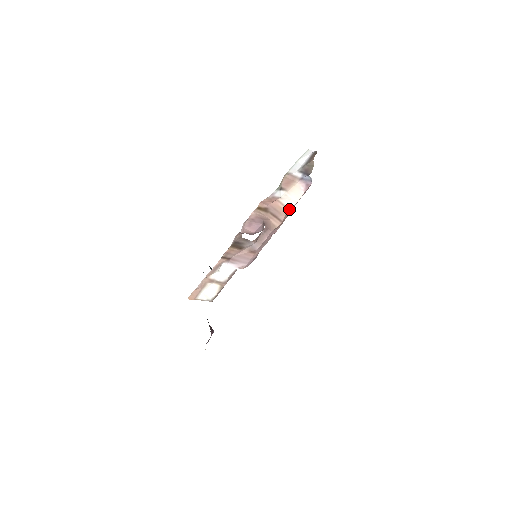
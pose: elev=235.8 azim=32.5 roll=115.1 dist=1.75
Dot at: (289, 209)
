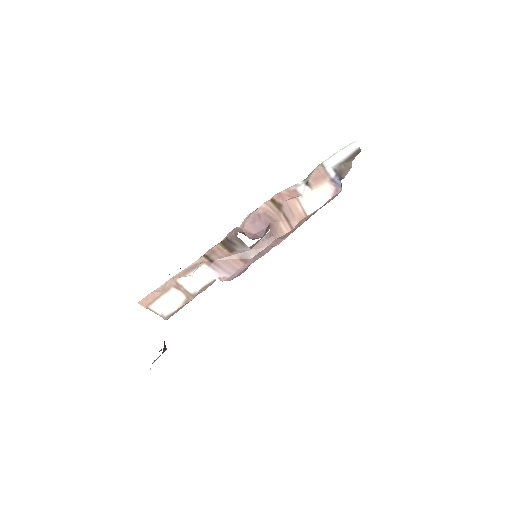
Dot at: (306, 215)
